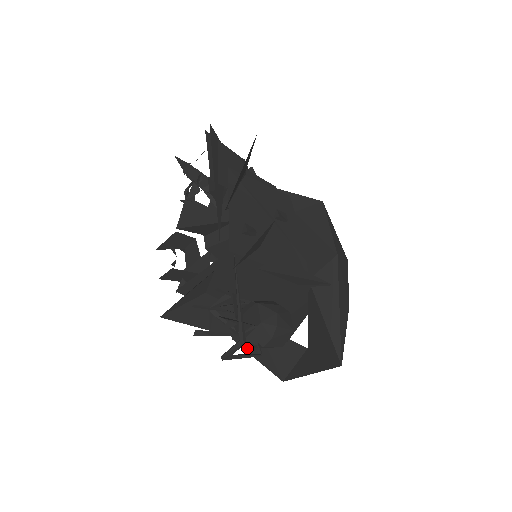
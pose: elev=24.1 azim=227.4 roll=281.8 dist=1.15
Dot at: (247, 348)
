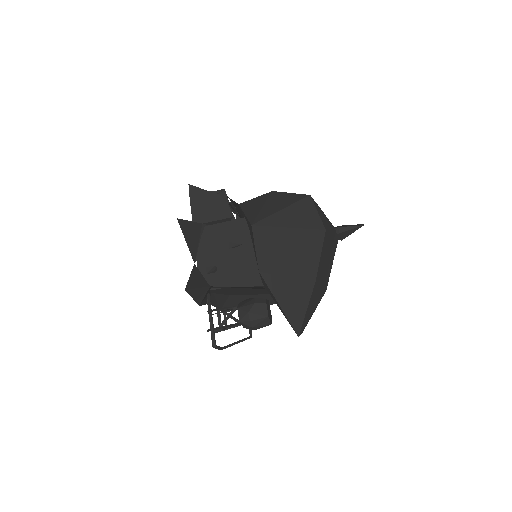
Dot at: occluded
